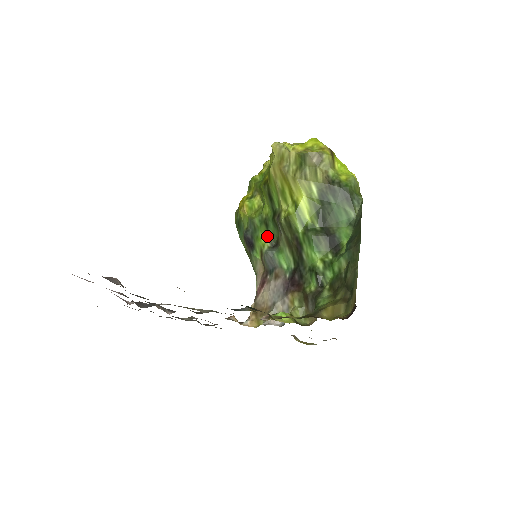
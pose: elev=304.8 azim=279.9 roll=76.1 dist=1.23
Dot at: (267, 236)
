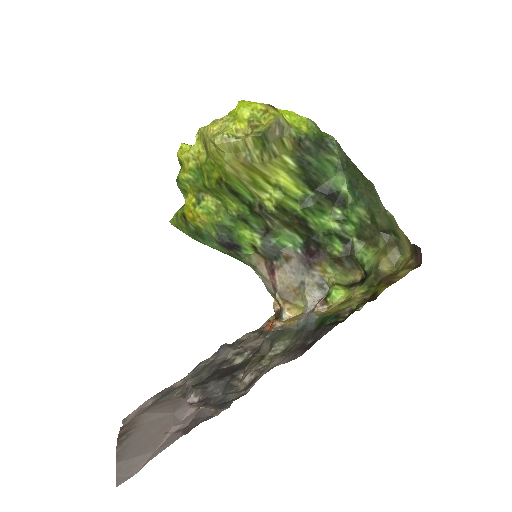
Dot at: (251, 230)
